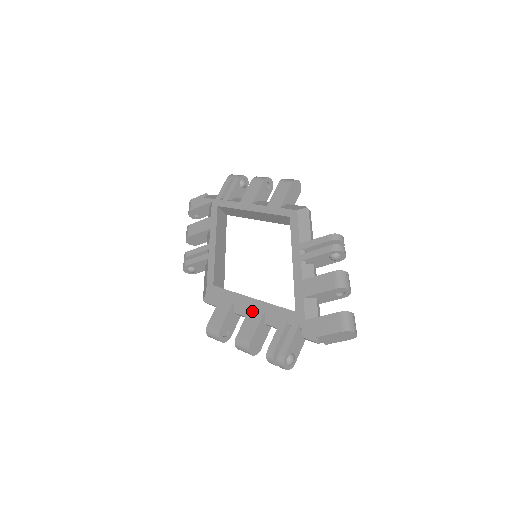
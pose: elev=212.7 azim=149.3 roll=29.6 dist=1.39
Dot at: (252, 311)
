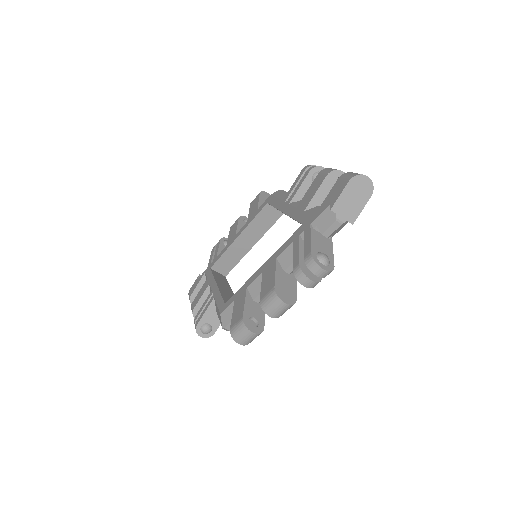
Dot at: (265, 271)
